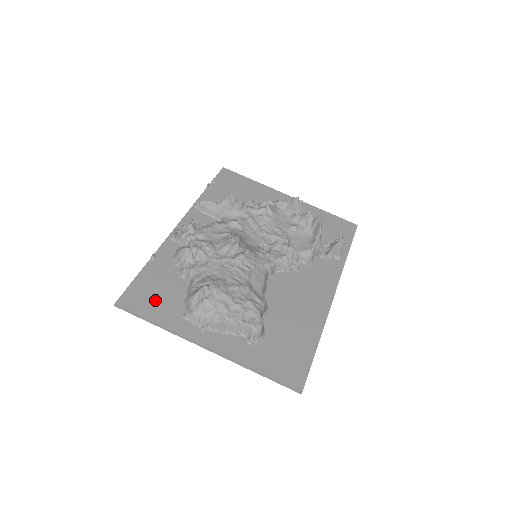
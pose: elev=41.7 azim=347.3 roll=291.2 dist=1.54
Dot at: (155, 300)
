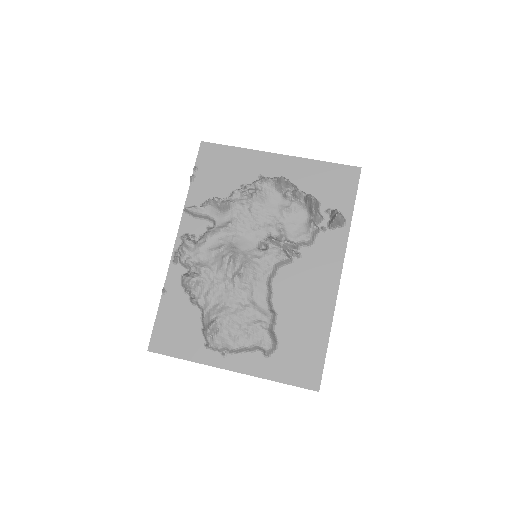
Dot at: (178, 337)
